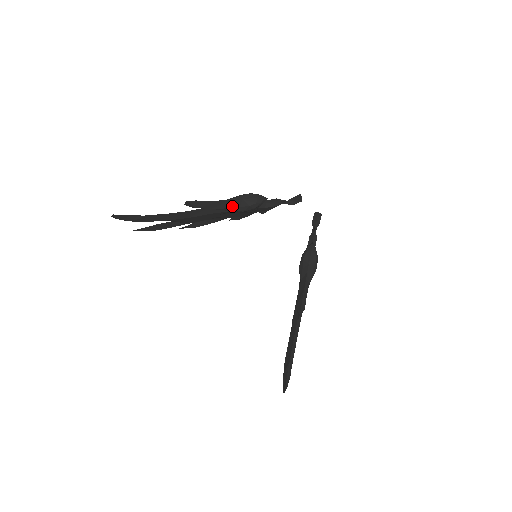
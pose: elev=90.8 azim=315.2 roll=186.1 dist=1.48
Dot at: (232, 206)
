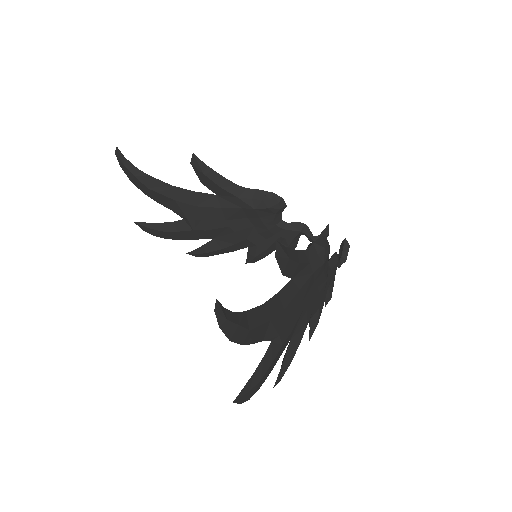
Dot at: (244, 196)
